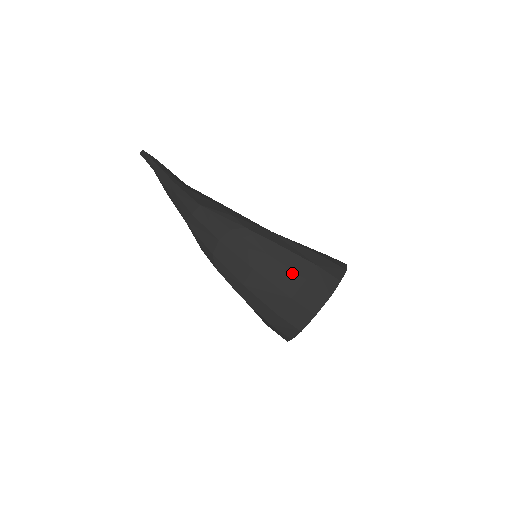
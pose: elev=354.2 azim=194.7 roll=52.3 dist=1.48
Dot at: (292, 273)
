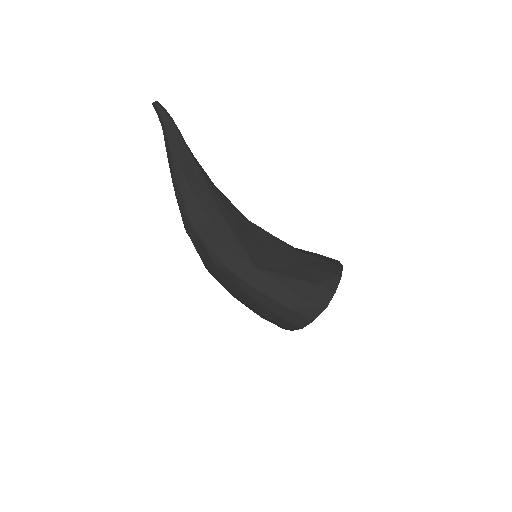
Dot at: (267, 310)
